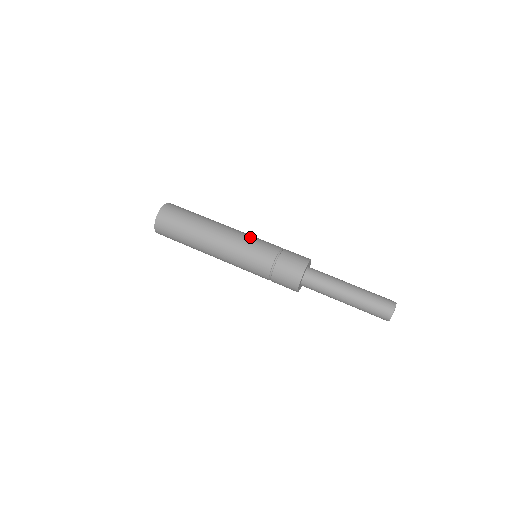
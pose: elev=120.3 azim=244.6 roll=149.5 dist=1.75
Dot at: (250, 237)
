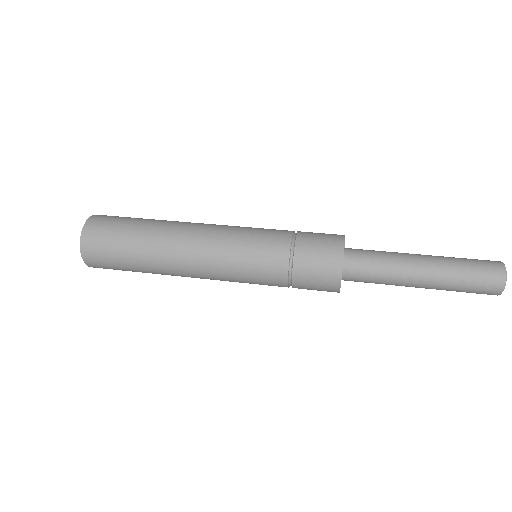
Dot at: (237, 232)
